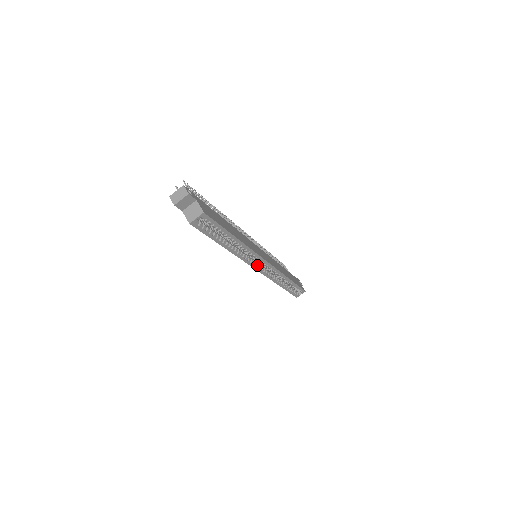
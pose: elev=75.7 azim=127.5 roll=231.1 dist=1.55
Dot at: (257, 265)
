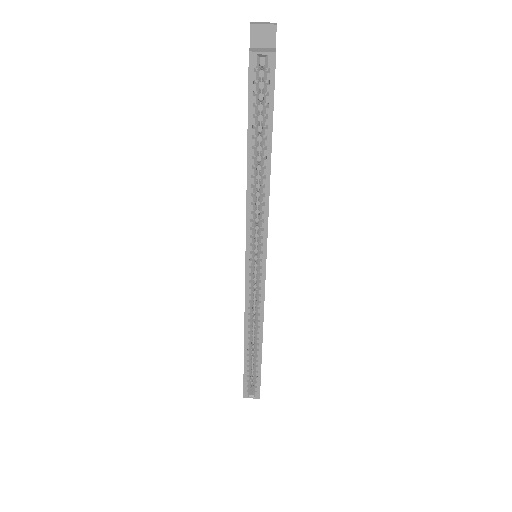
Dot at: (252, 256)
